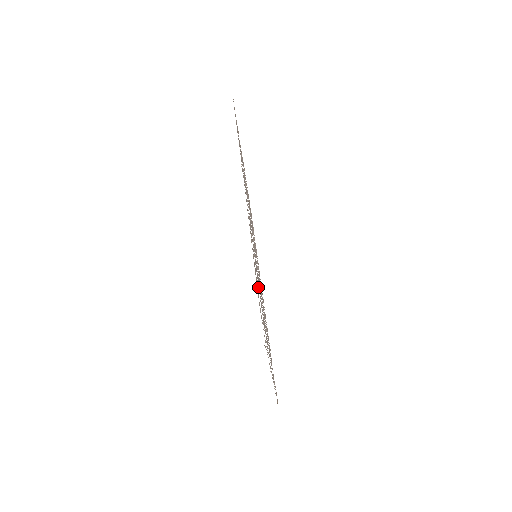
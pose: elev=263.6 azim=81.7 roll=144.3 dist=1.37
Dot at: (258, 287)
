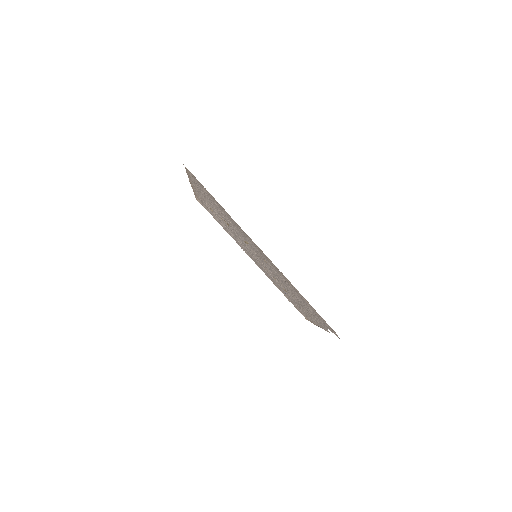
Dot at: occluded
